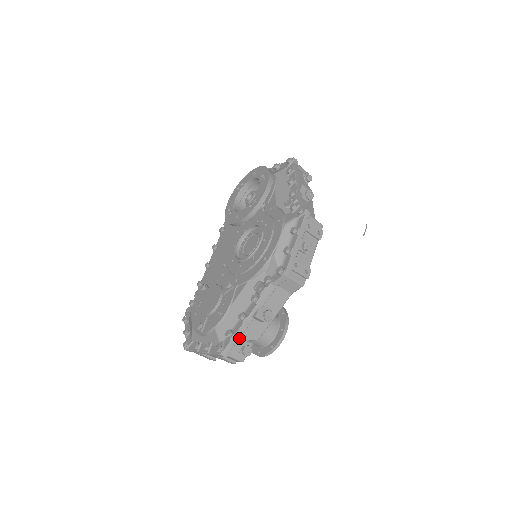
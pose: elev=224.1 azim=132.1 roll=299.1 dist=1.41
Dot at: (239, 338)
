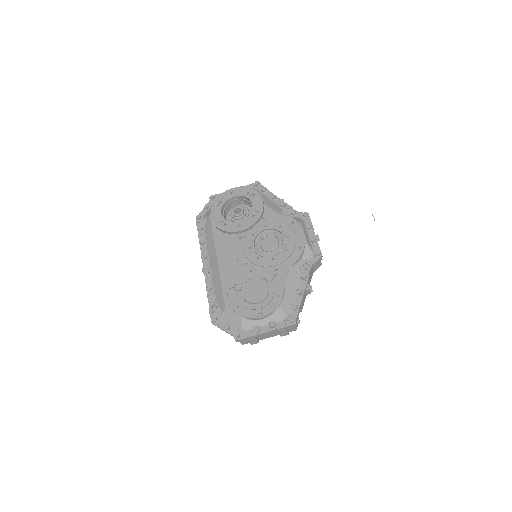
Dot at: occluded
